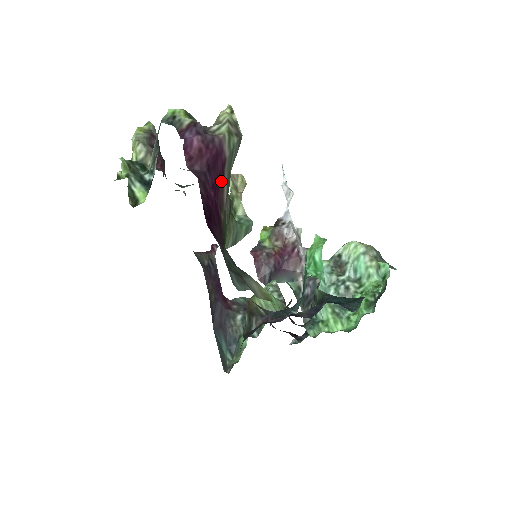
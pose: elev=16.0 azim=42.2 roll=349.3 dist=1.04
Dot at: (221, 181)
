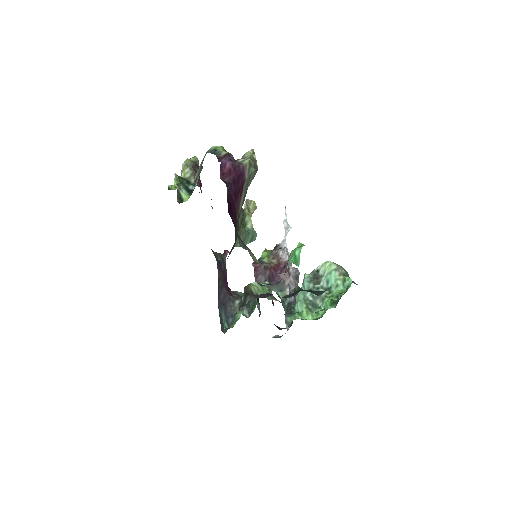
Dot at: (240, 193)
